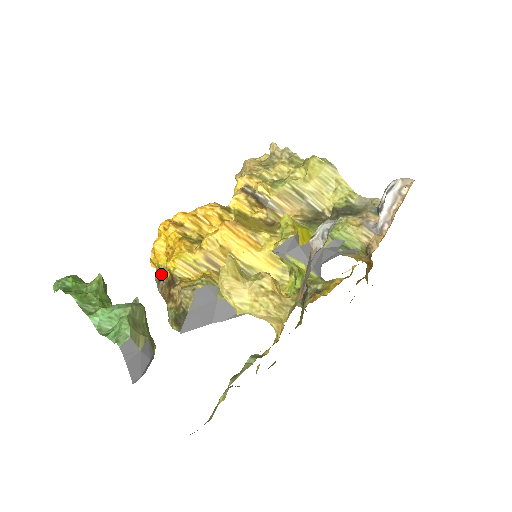
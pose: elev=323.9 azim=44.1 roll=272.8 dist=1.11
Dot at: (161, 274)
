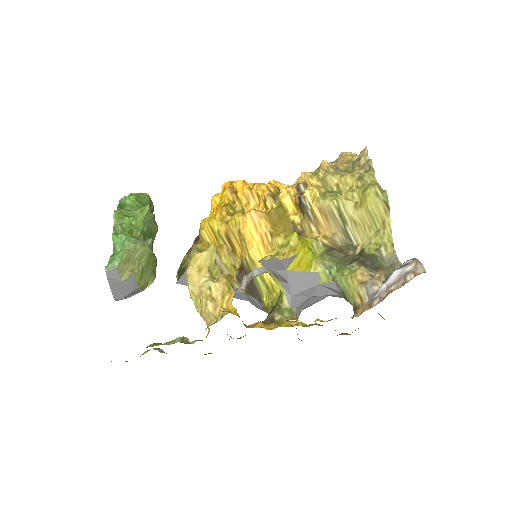
Dot at: occluded
